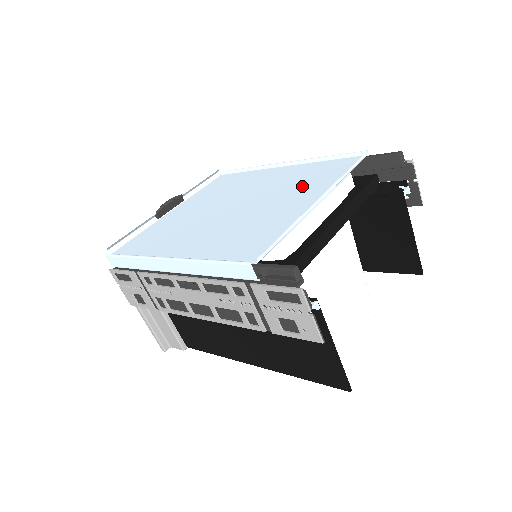
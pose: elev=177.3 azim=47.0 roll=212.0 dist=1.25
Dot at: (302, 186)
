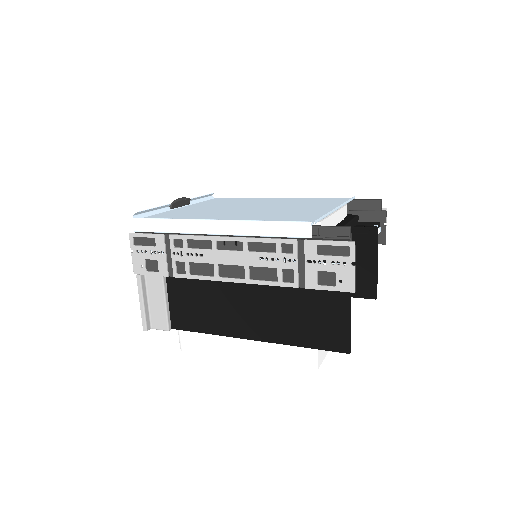
Dot at: (312, 204)
